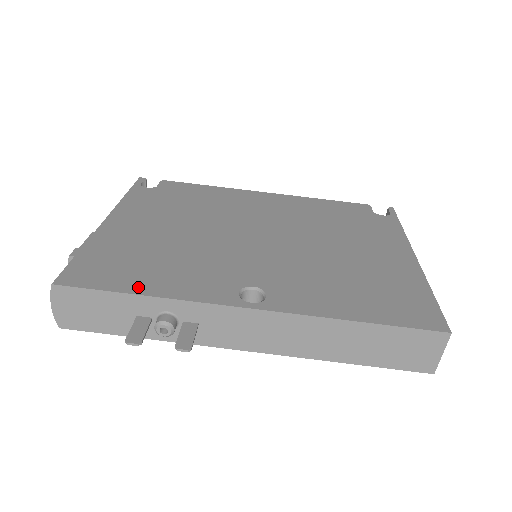
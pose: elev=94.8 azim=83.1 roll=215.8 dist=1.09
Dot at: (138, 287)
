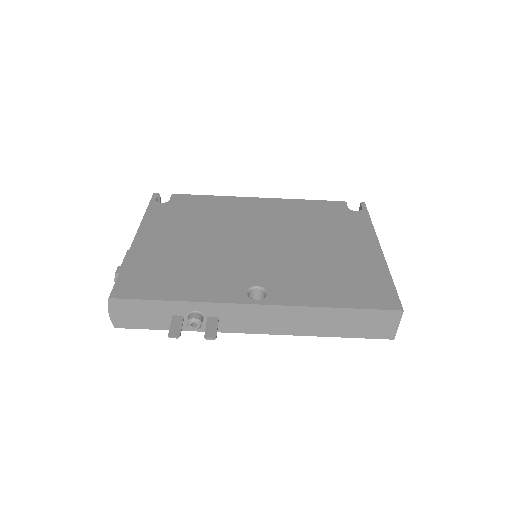
Dot at: (172, 295)
